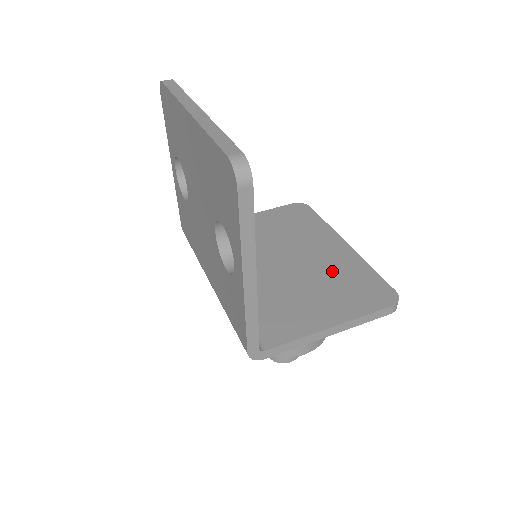
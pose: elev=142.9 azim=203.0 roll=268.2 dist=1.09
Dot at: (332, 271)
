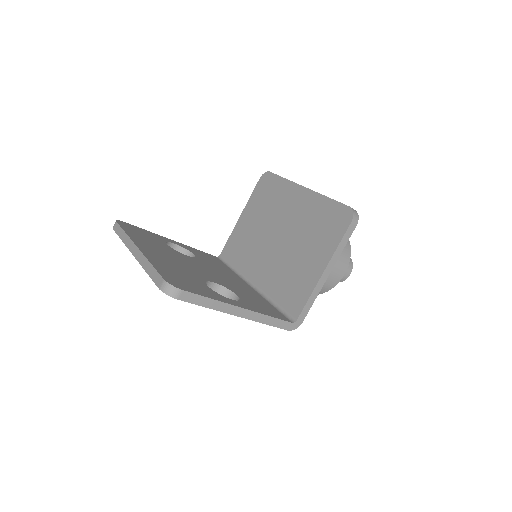
Dot at: (306, 223)
